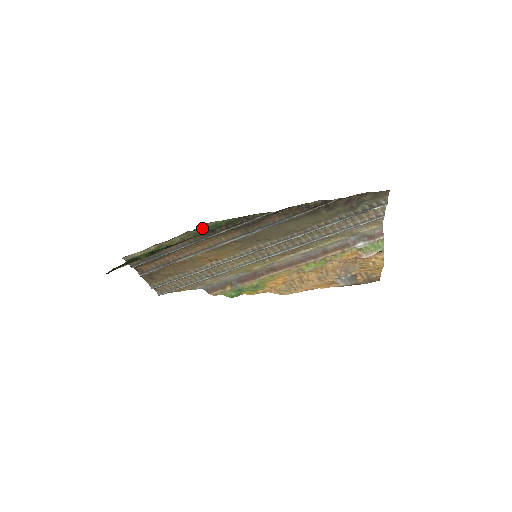
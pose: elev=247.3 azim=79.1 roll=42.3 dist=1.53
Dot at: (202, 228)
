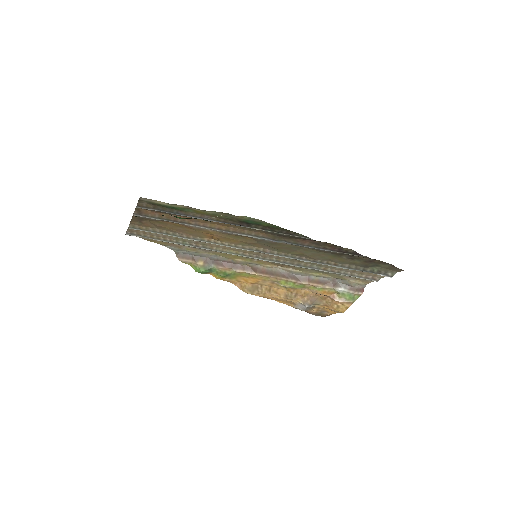
Dot at: (244, 218)
